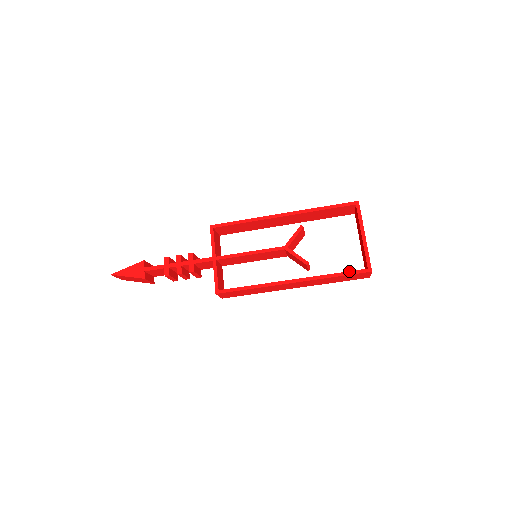
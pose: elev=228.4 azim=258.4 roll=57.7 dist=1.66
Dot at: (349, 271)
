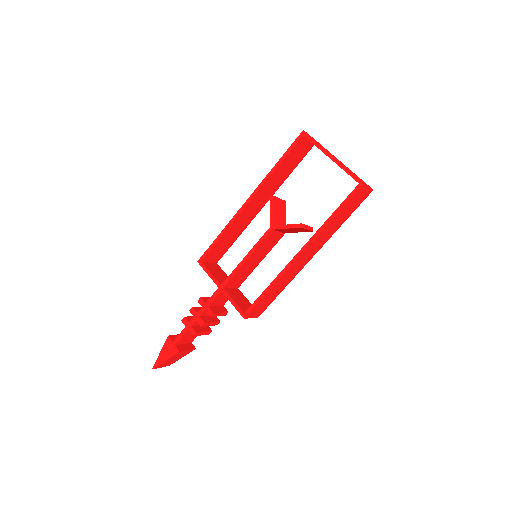
Dot at: (343, 201)
